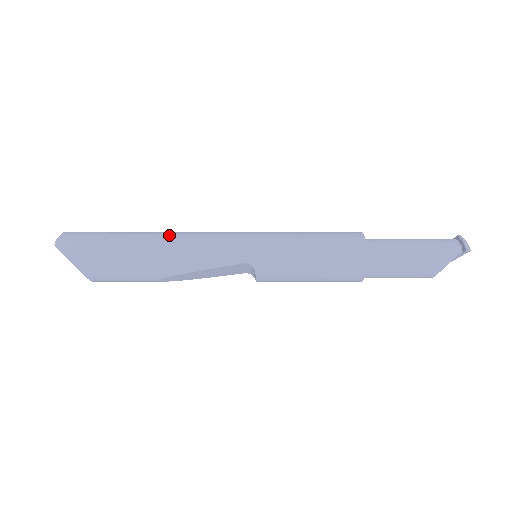
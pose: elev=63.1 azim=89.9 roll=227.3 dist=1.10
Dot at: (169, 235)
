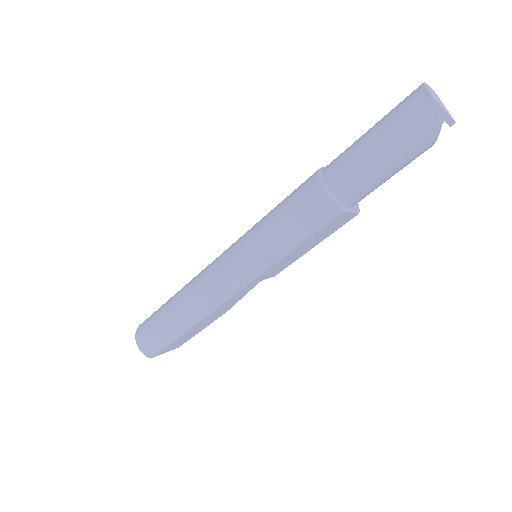
Dot at: (191, 307)
